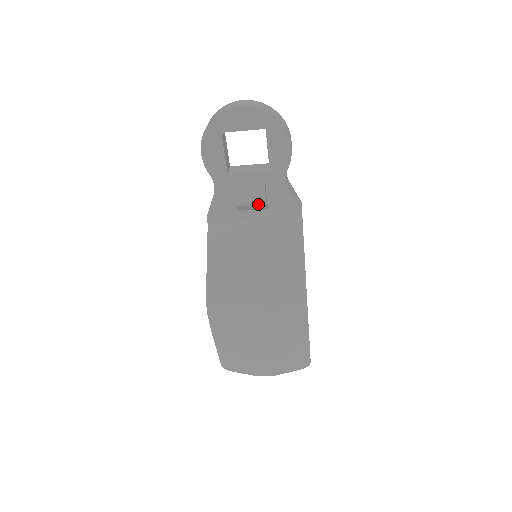
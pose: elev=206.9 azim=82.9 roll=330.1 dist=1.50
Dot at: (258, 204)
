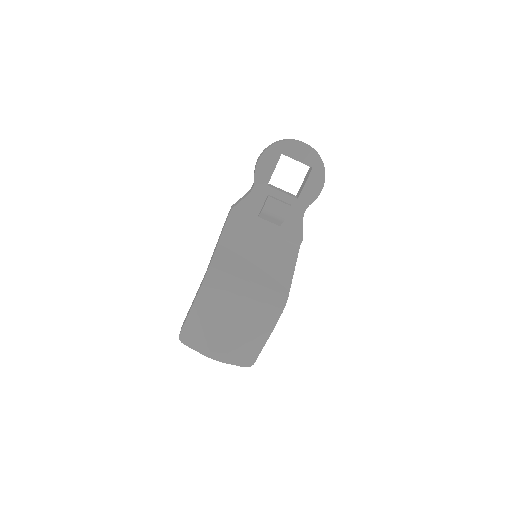
Dot at: (278, 218)
